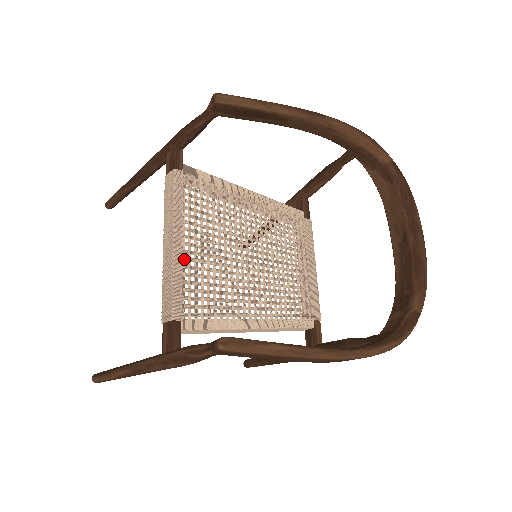
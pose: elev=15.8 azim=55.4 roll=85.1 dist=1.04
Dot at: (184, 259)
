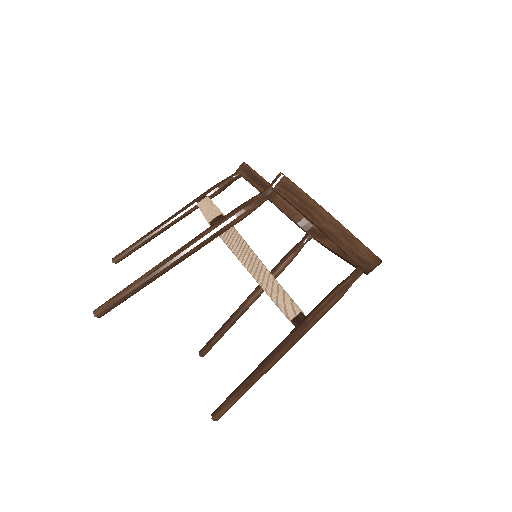
Dot at: occluded
